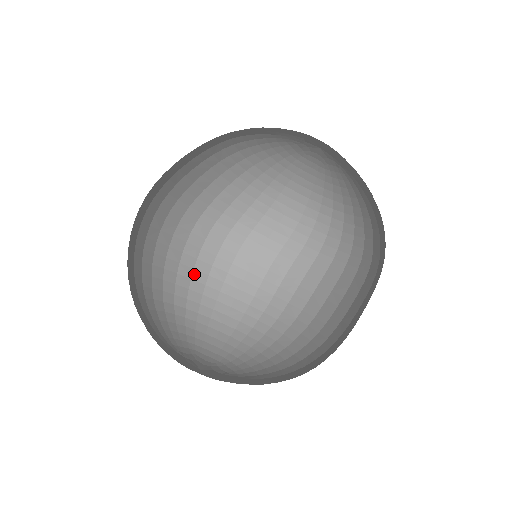
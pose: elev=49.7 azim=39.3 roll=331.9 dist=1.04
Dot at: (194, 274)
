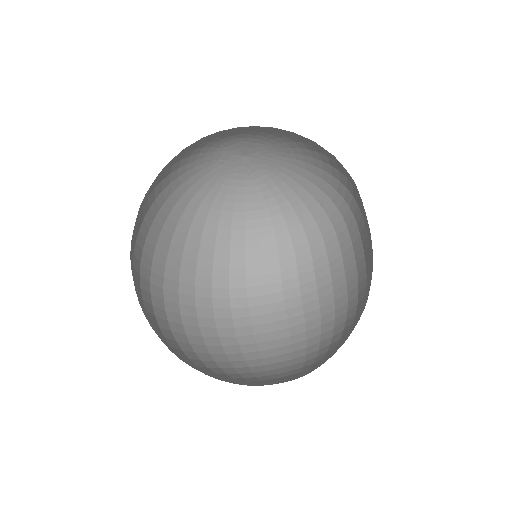
Dot at: (257, 338)
